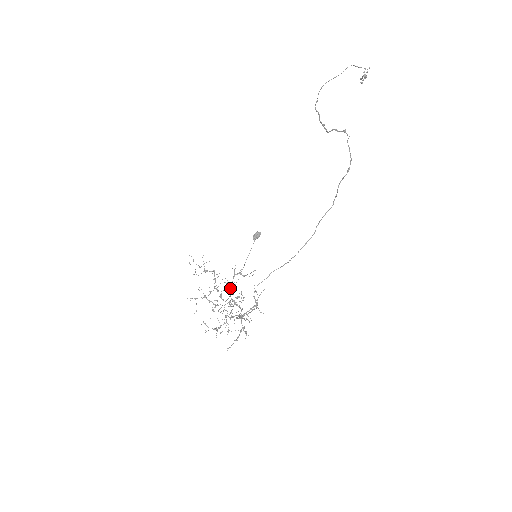
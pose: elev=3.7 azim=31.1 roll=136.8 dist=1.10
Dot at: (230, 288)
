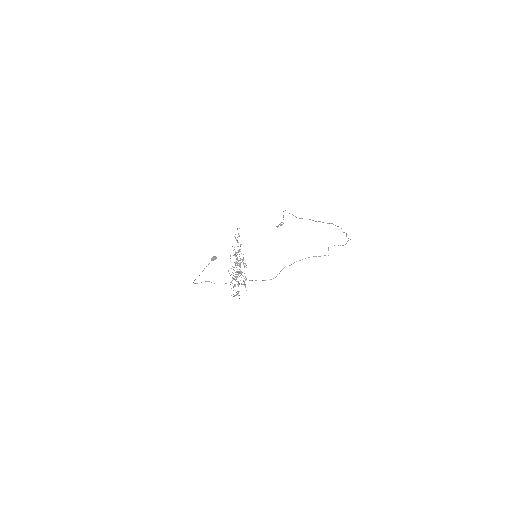
Dot at: (240, 263)
